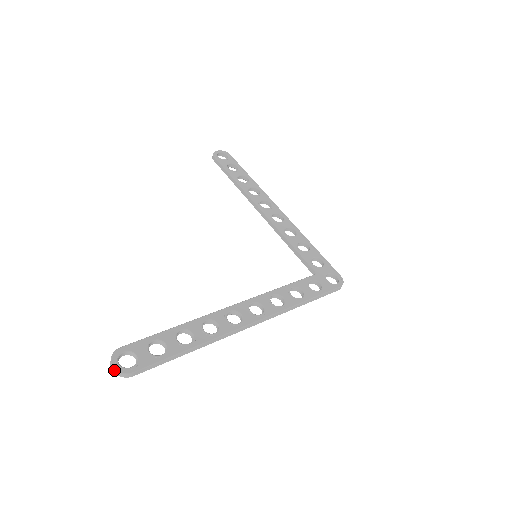
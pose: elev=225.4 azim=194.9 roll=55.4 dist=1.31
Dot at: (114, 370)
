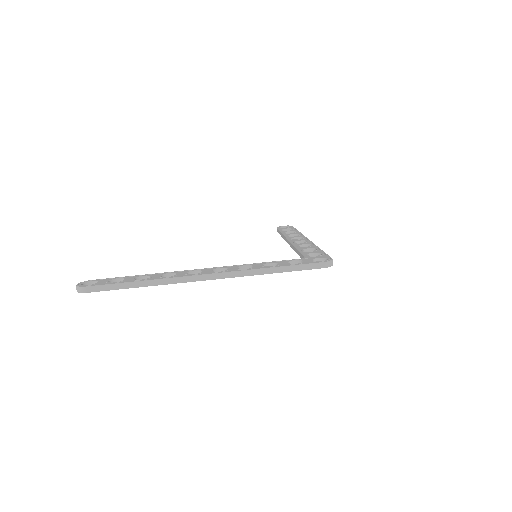
Dot at: (76, 287)
